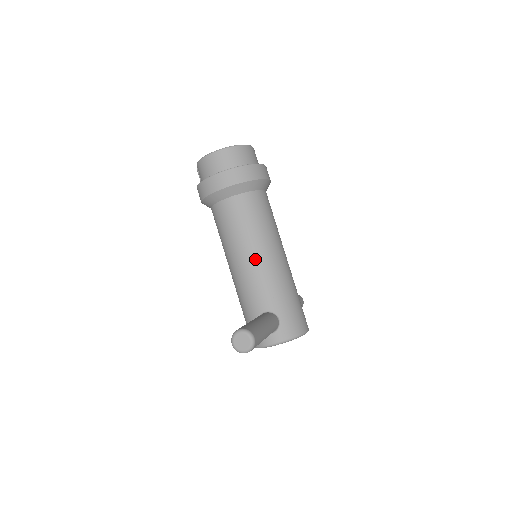
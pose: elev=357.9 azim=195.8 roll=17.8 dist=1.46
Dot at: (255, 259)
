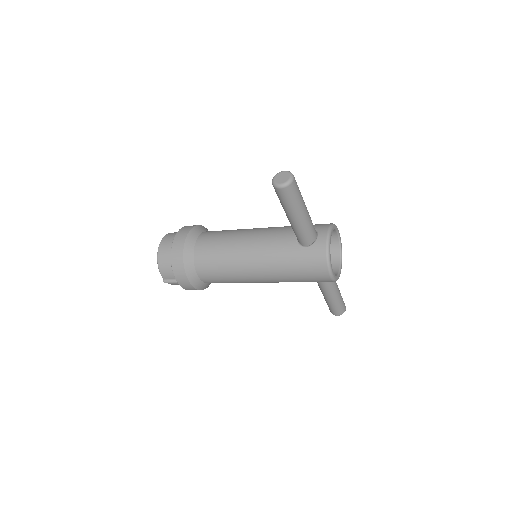
Dot at: (251, 234)
